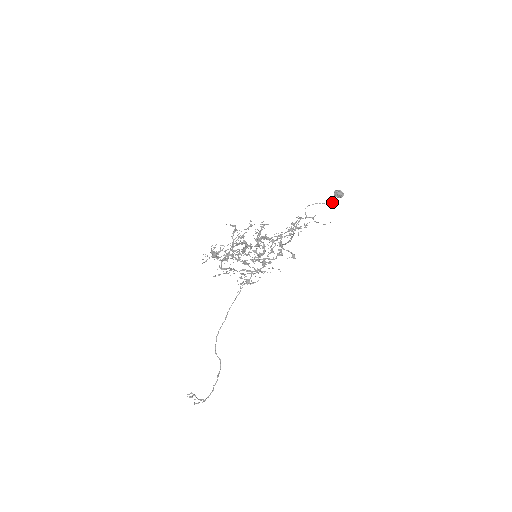
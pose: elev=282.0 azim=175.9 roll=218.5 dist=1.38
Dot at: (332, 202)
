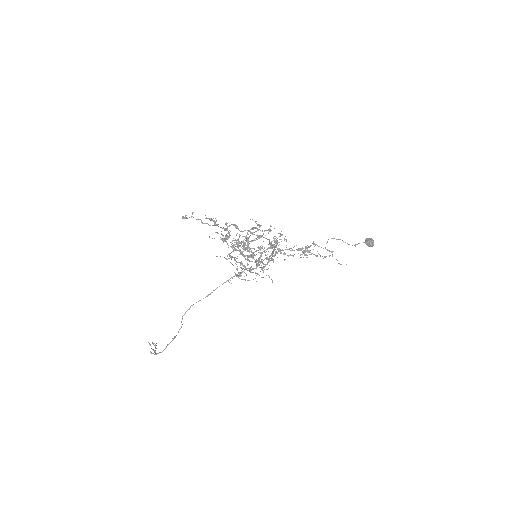
Dot at: (355, 245)
